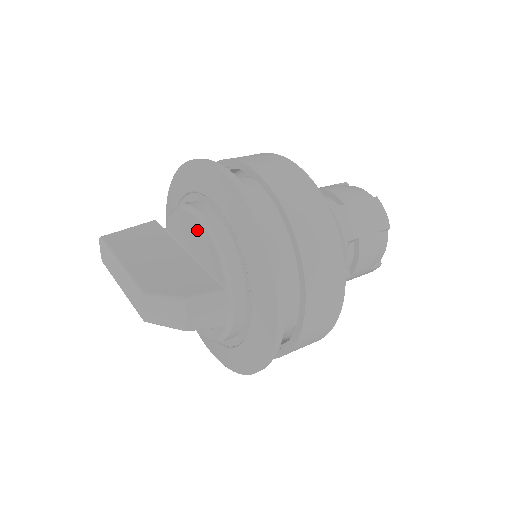
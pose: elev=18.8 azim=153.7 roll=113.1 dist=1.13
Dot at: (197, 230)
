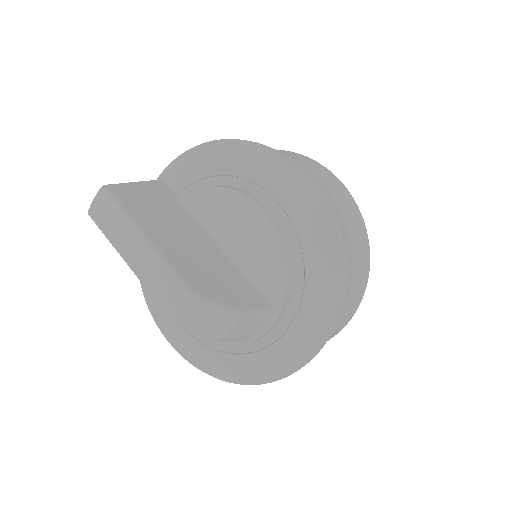
Dot at: (254, 231)
